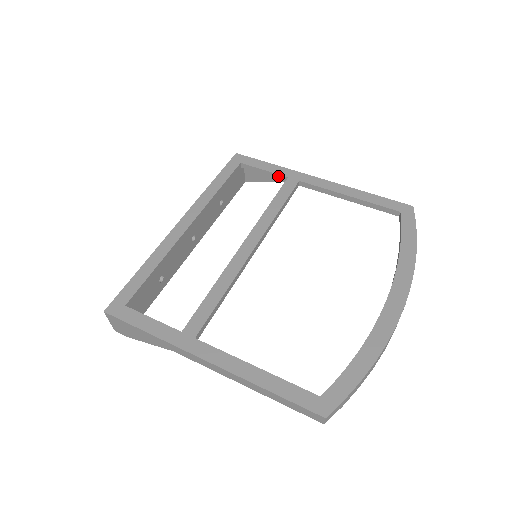
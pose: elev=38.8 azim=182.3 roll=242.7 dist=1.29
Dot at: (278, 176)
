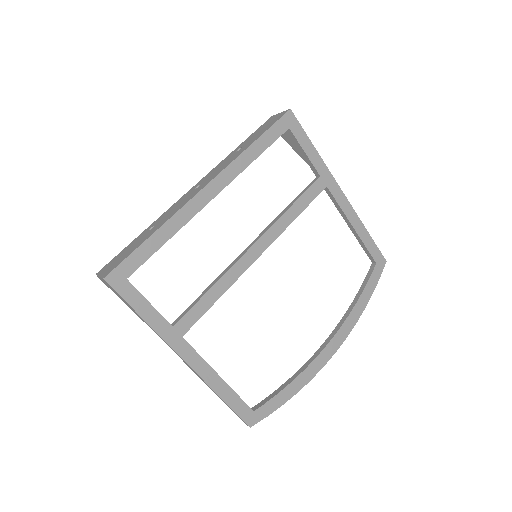
Dot at: (313, 167)
